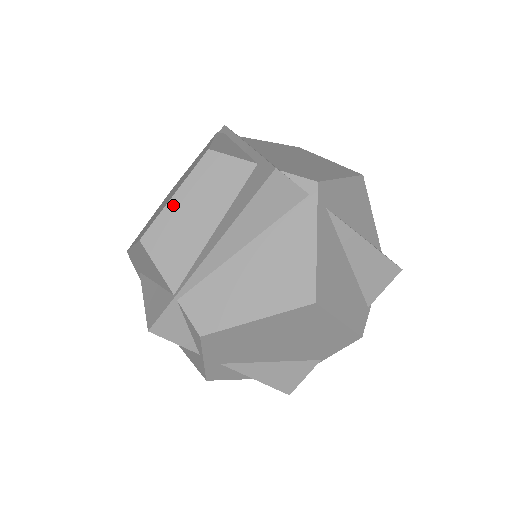
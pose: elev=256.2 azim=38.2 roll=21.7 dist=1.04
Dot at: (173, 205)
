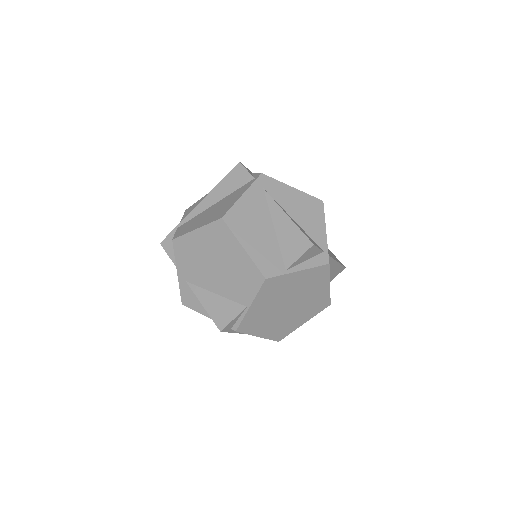
Dot at: (206, 195)
